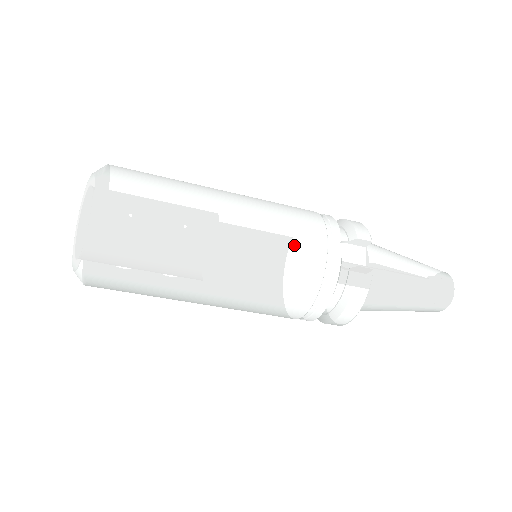
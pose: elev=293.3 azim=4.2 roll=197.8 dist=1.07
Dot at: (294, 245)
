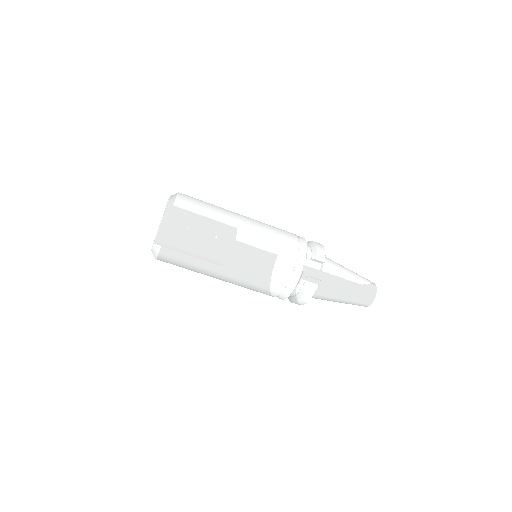
Dot at: (276, 259)
